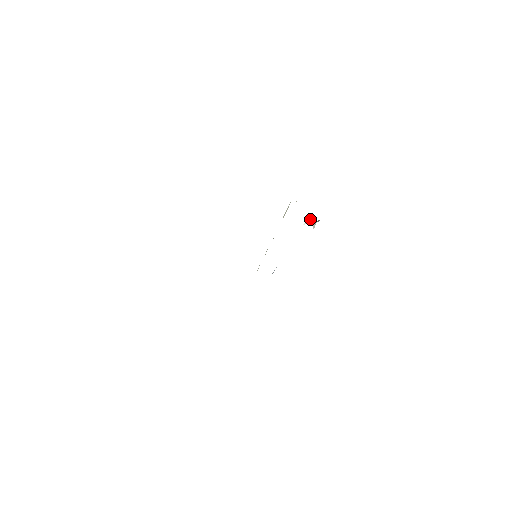
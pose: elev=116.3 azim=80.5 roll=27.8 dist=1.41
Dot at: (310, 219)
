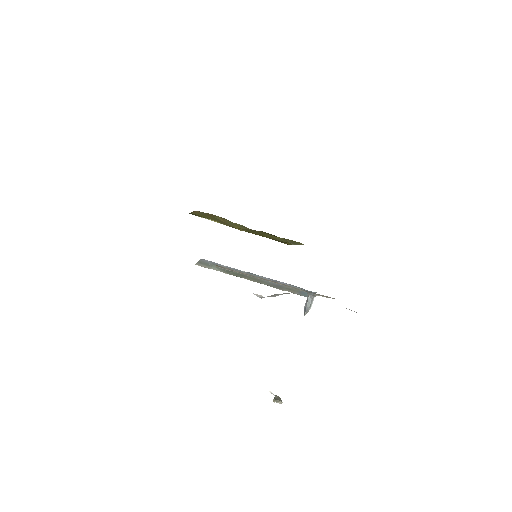
Dot at: occluded
